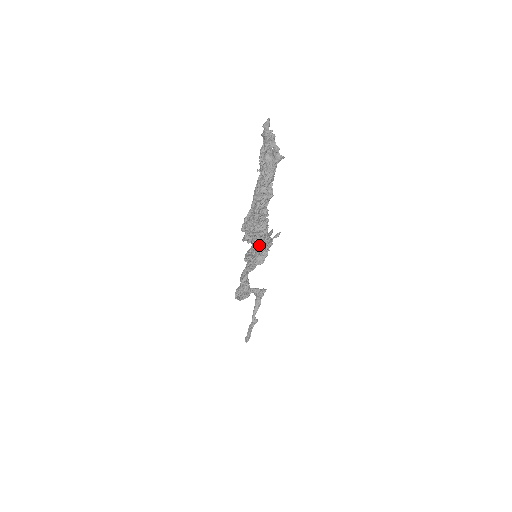
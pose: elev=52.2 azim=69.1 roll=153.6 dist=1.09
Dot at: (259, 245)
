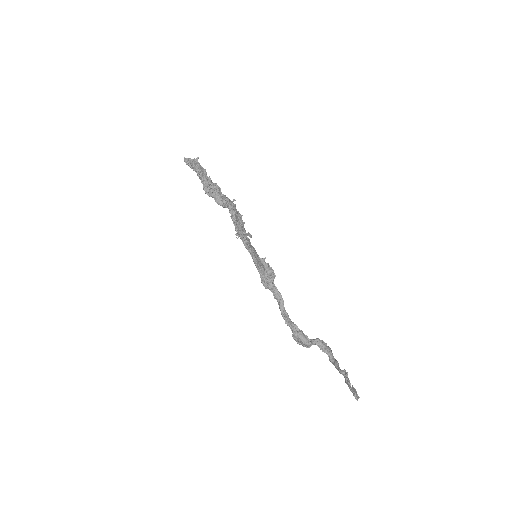
Dot at: (222, 196)
